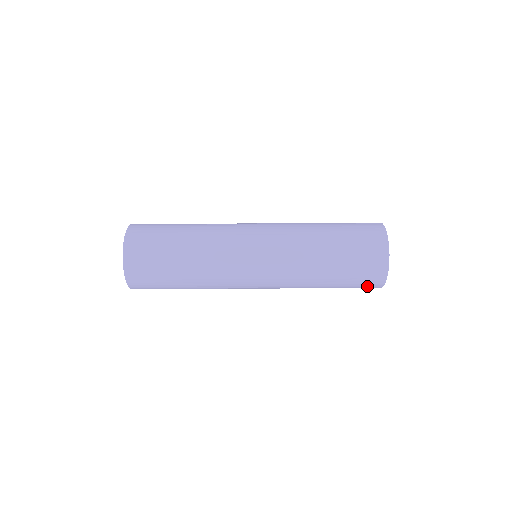
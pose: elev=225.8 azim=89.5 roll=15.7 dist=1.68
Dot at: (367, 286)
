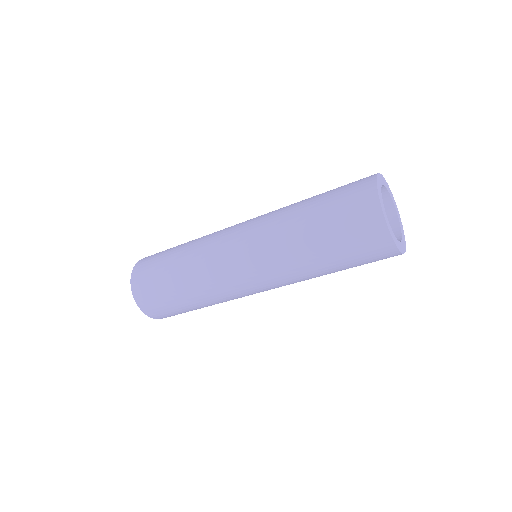
Dot at: occluded
